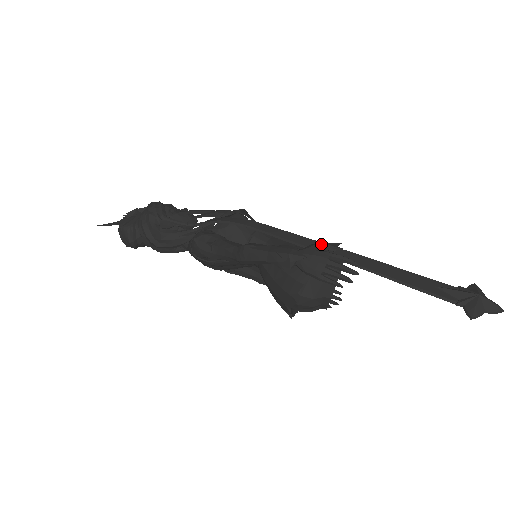
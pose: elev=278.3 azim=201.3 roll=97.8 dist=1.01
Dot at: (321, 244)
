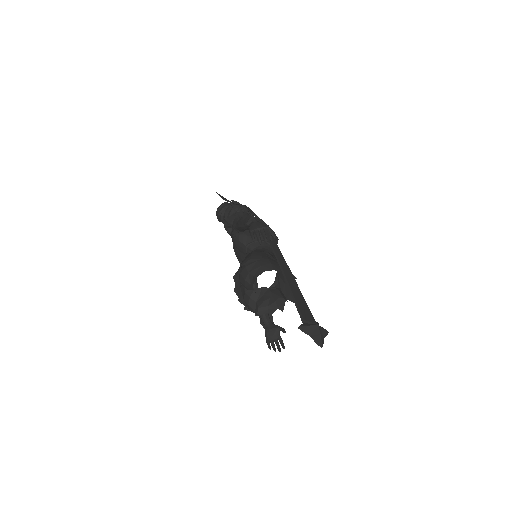
Dot at: occluded
